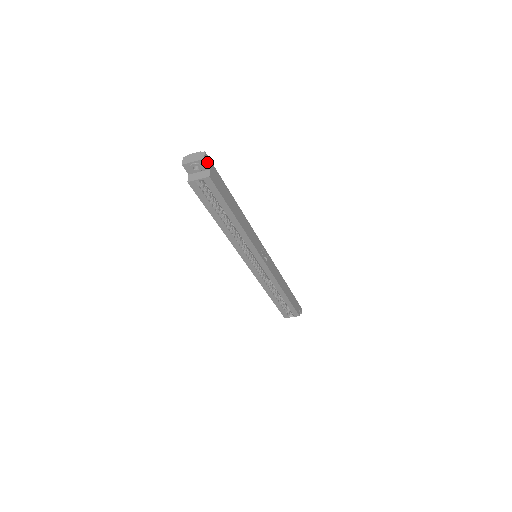
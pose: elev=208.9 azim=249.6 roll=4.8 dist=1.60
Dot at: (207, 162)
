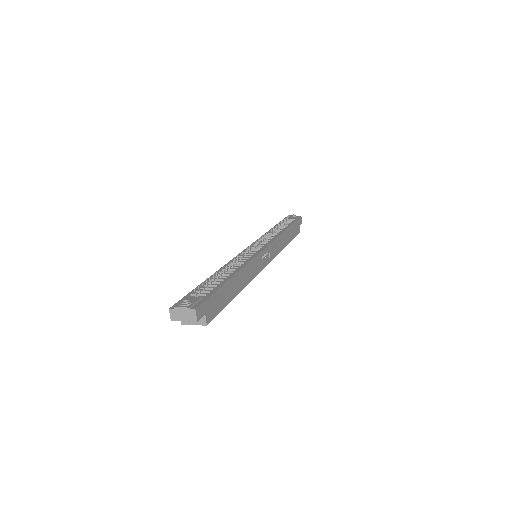
Dot at: (200, 315)
